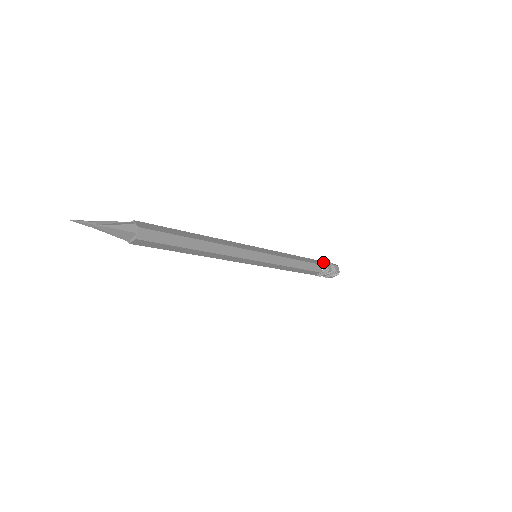
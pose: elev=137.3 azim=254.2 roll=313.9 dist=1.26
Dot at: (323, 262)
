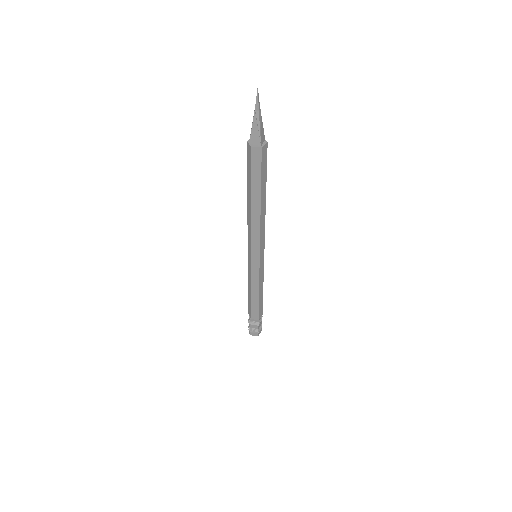
Dot at: occluded
